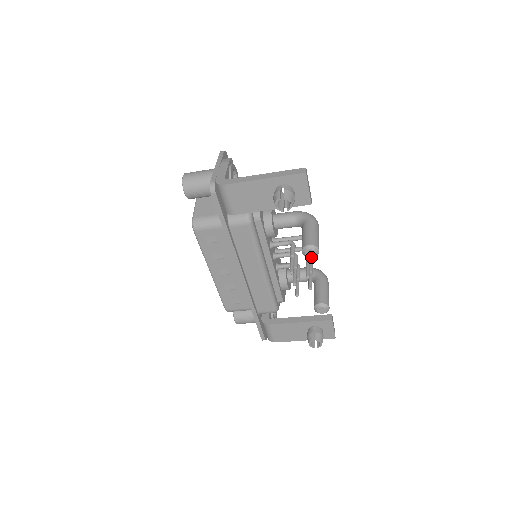
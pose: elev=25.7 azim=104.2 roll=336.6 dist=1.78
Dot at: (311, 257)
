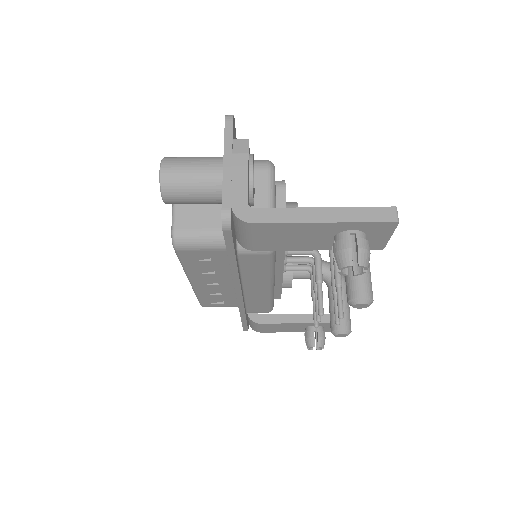
Dot at: (359, 308)
